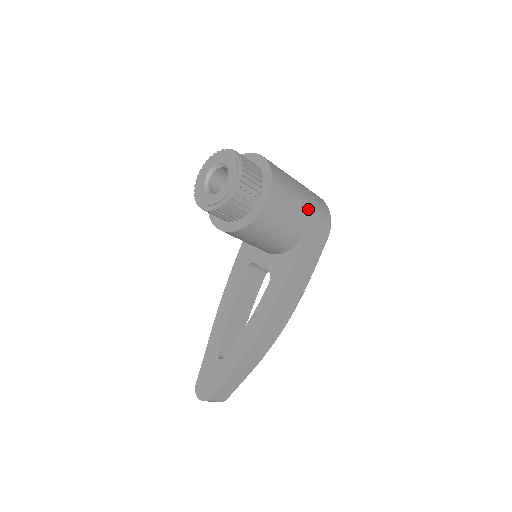
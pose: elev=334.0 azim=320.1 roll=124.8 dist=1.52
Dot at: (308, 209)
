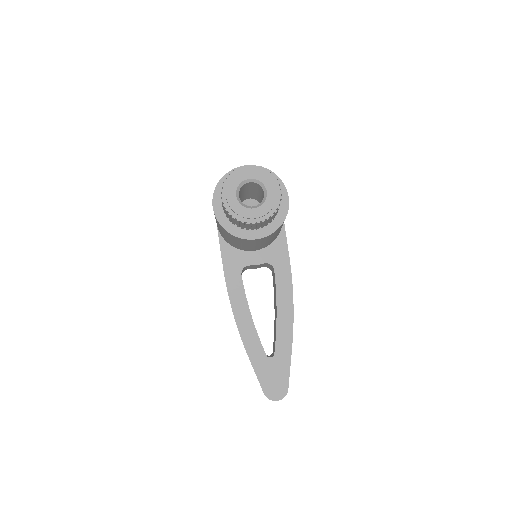
Dot at: occluded
